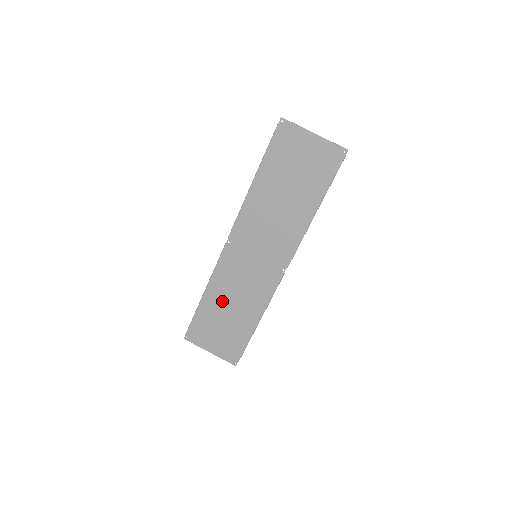
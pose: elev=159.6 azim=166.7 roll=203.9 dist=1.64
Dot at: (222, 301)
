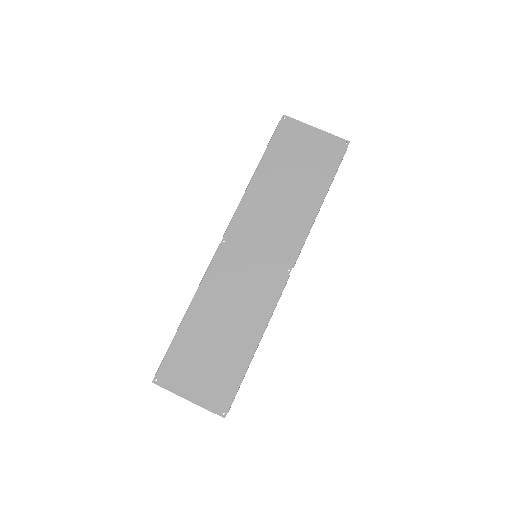
Dot at: (211, 319)
